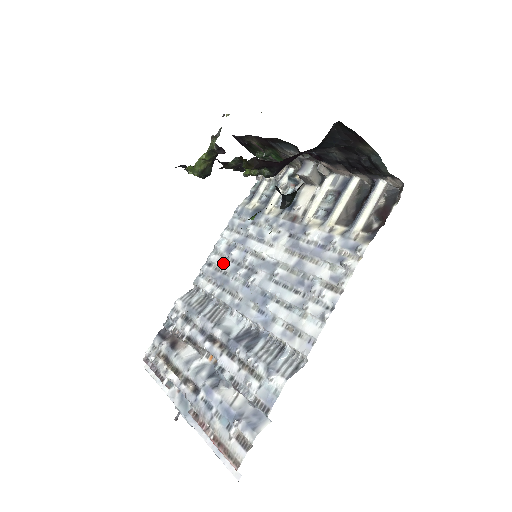
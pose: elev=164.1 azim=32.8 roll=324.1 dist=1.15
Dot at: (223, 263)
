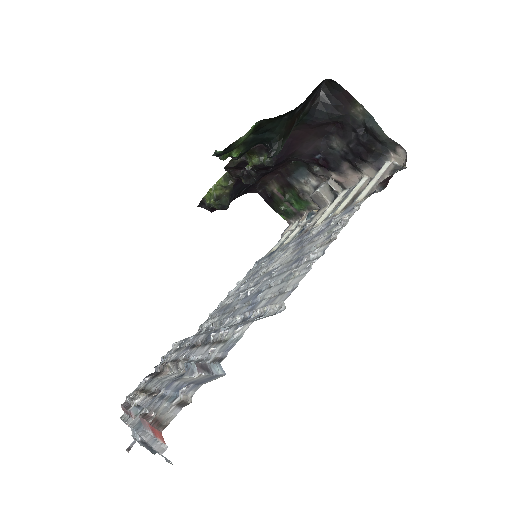
Dot at: (231, 298)
